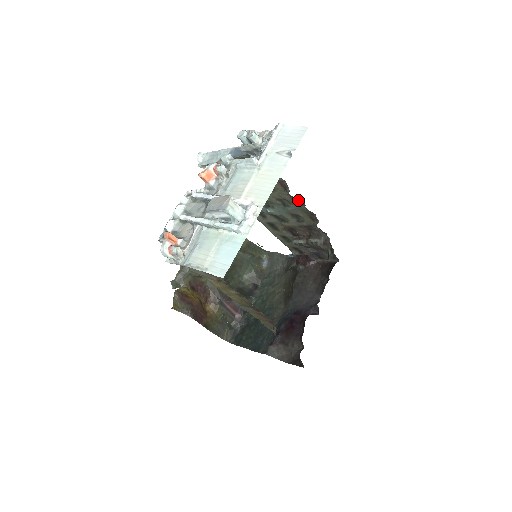
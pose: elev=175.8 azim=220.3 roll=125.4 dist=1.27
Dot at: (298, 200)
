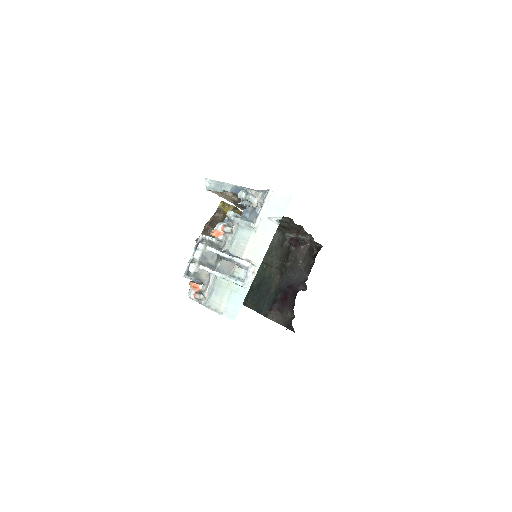
Dot at: (288, 217)
